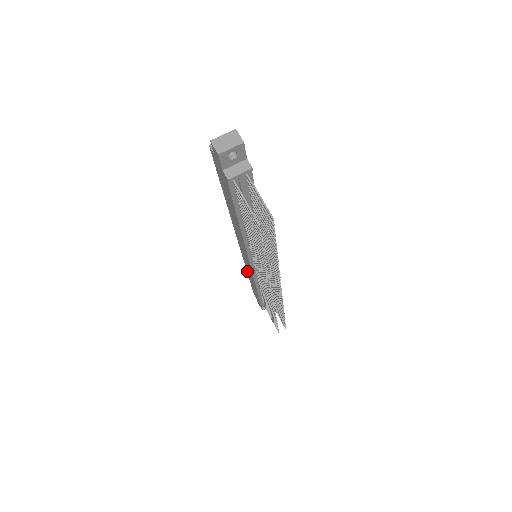
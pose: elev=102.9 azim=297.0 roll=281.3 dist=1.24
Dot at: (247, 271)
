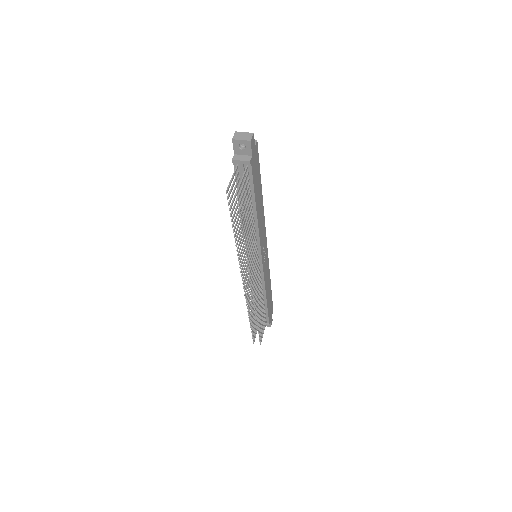
Dot at: occluded
